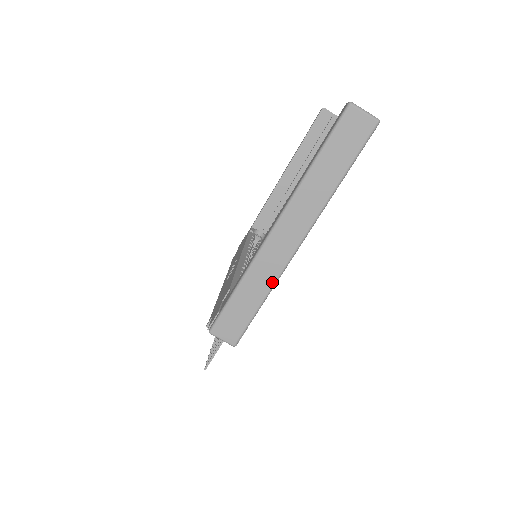
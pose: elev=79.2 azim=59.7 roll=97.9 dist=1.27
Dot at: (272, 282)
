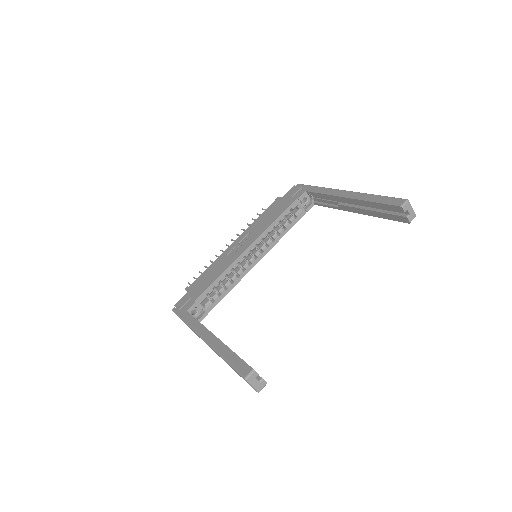
Dot at: occluded
